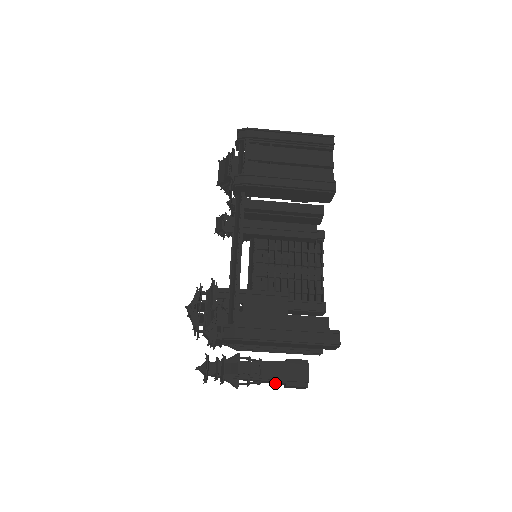
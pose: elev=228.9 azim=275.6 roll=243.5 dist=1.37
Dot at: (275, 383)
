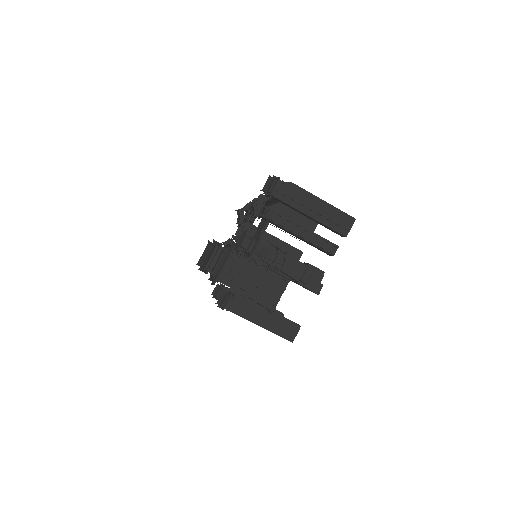
Dot at: (295, 271)
